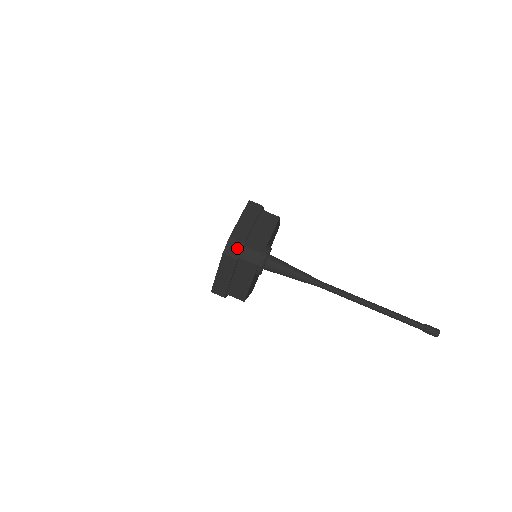
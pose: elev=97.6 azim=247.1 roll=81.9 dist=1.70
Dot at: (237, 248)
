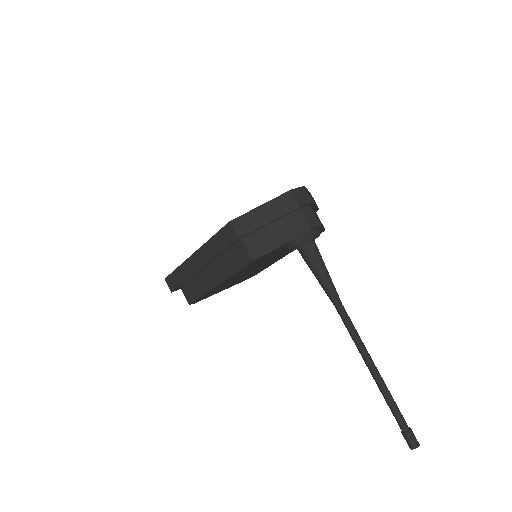
Dot at: (306, 199)
